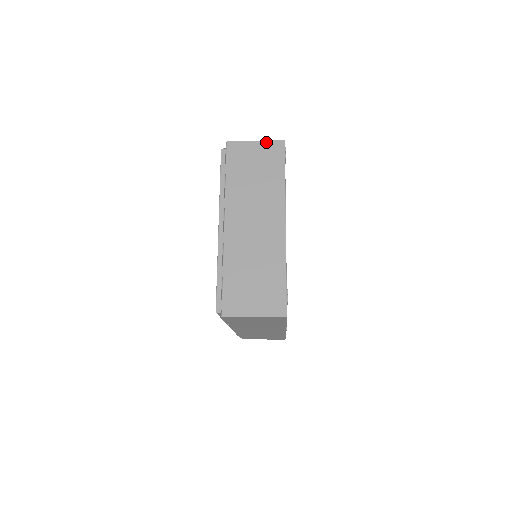
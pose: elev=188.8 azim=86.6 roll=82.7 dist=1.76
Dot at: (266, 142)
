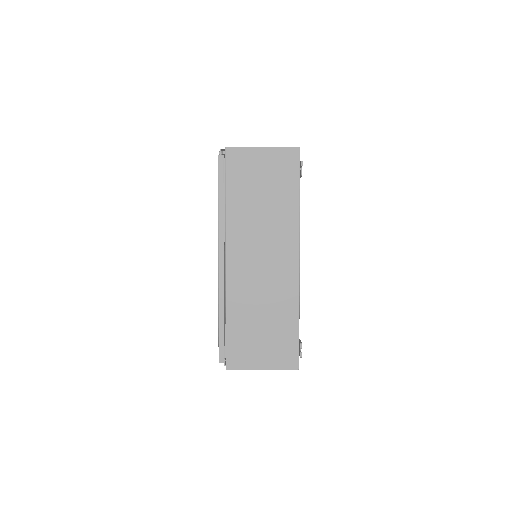
Dot at: (276, 149)
